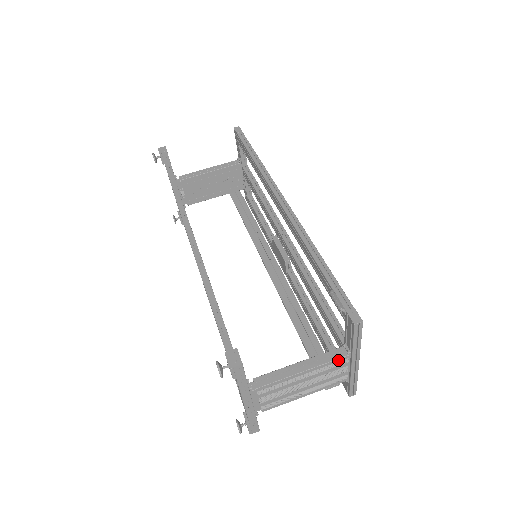
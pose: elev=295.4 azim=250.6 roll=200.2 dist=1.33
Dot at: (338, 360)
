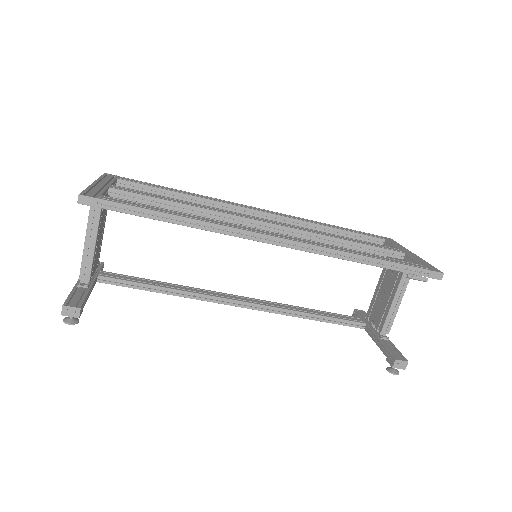
Dot at: occluded
